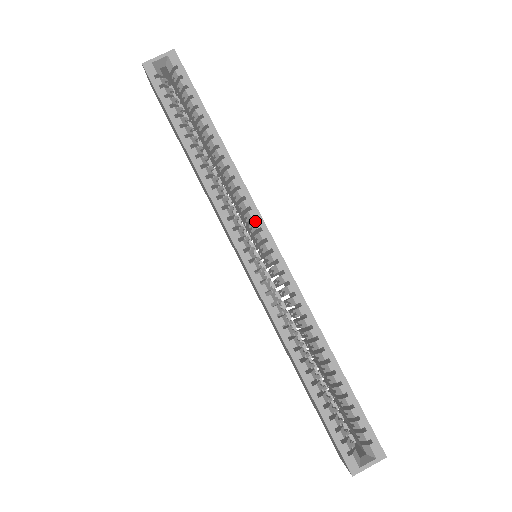
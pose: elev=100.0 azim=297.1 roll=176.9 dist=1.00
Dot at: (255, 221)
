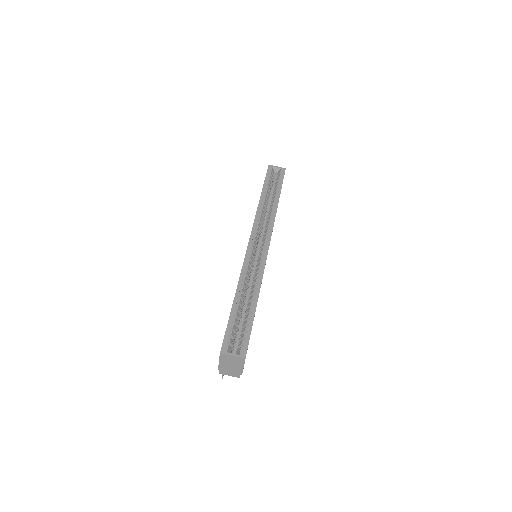
Dot at: (268, 233)
